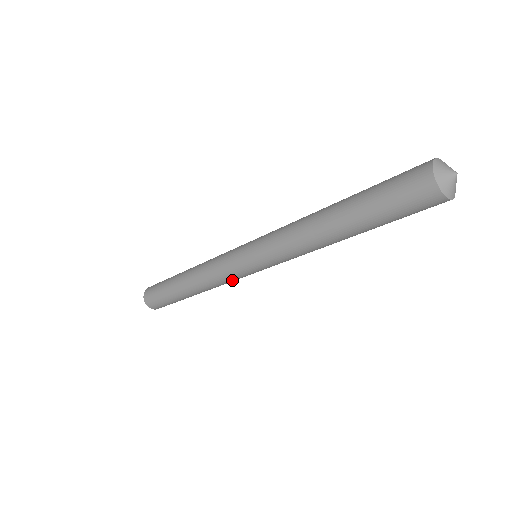
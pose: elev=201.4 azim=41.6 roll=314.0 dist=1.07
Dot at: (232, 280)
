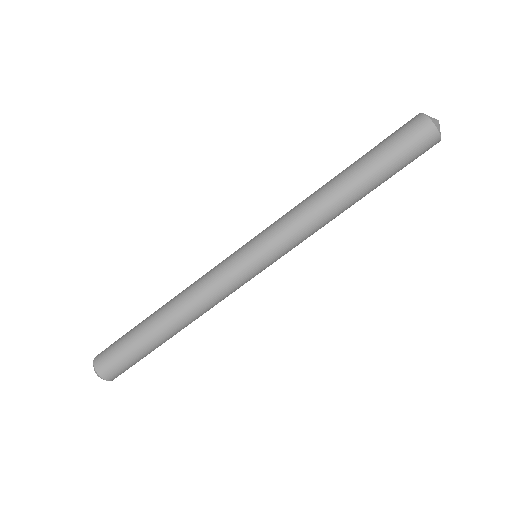
Dot at: (230, 292)
